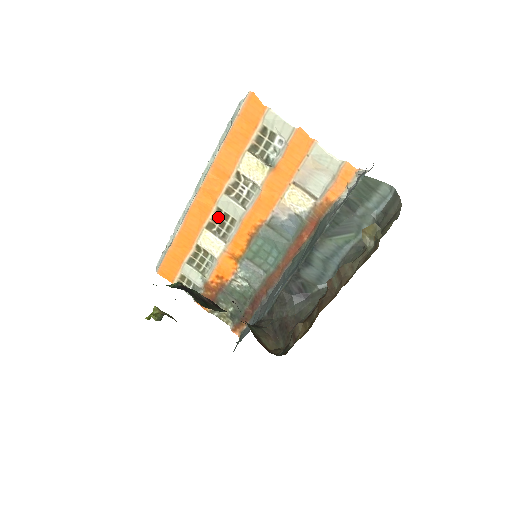
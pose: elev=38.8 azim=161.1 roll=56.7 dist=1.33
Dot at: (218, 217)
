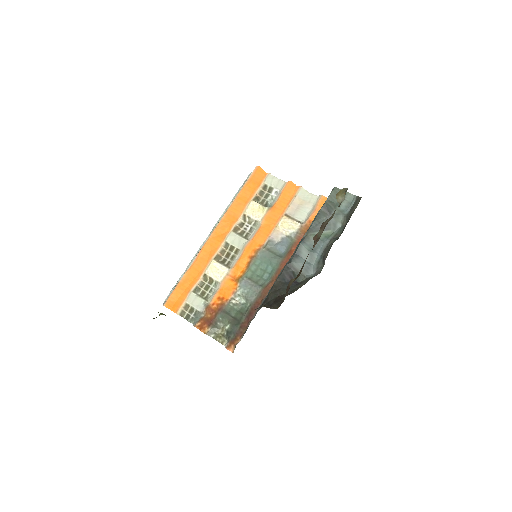
Dot at: (225, 250)
